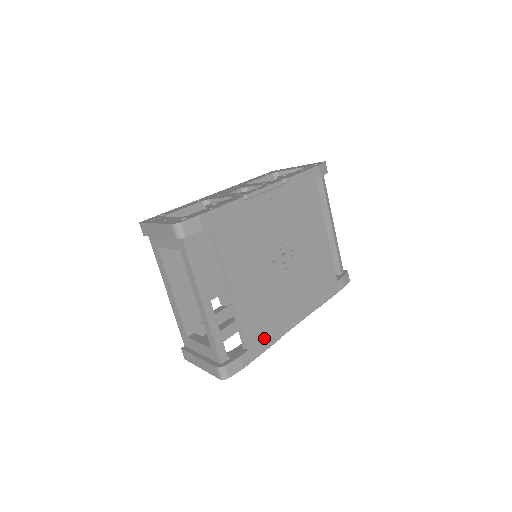
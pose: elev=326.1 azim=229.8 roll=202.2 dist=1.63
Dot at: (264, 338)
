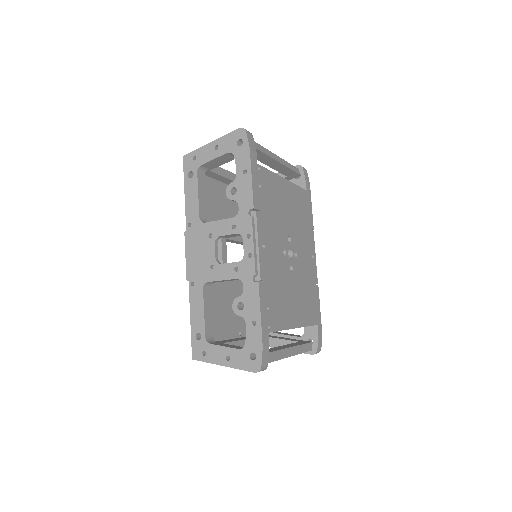
Dot at: (316, 305)
